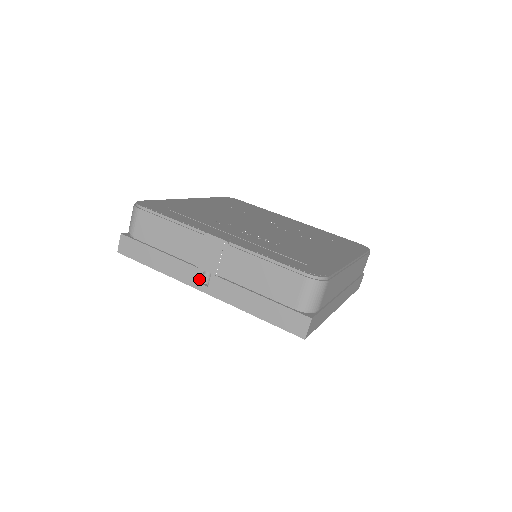
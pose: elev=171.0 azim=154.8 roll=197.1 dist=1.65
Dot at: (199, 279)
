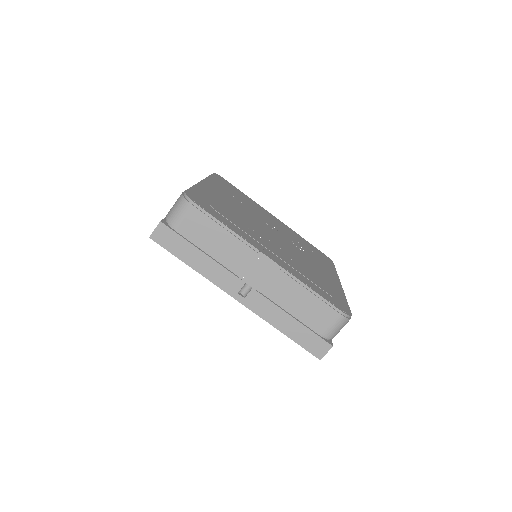
Dot at: (238, 289)
